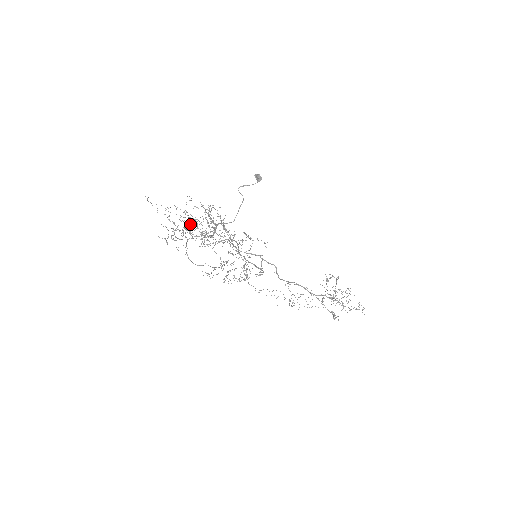
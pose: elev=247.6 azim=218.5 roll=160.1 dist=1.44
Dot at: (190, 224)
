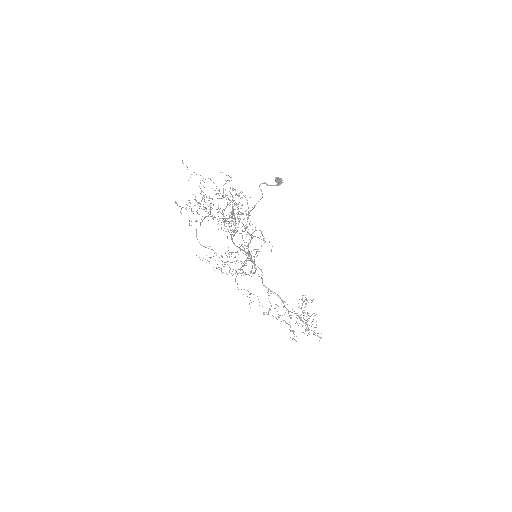
Dot at: occluded
